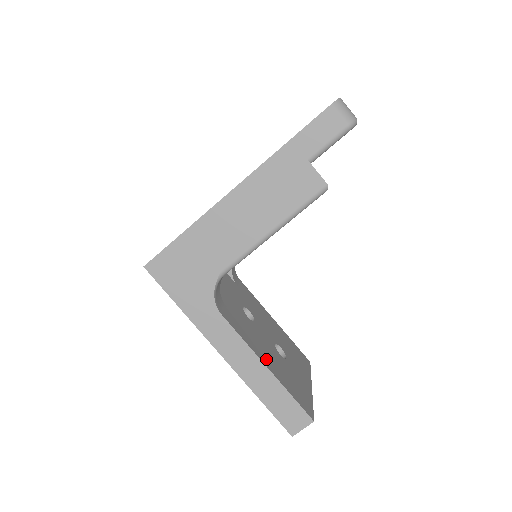
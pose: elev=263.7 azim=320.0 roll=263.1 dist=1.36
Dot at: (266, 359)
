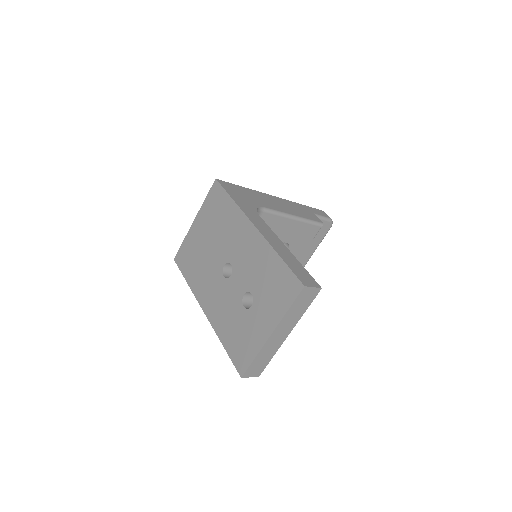
Dot at: occluded
